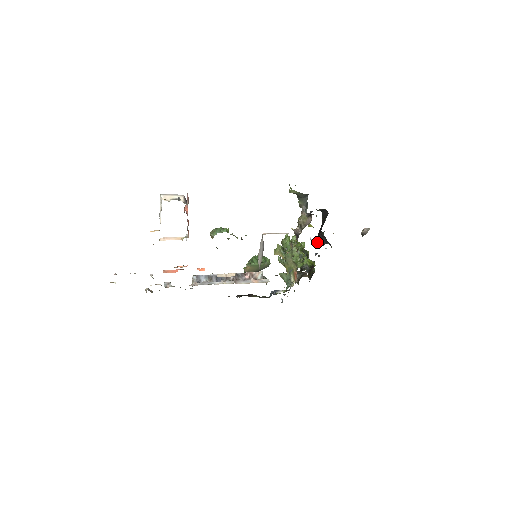
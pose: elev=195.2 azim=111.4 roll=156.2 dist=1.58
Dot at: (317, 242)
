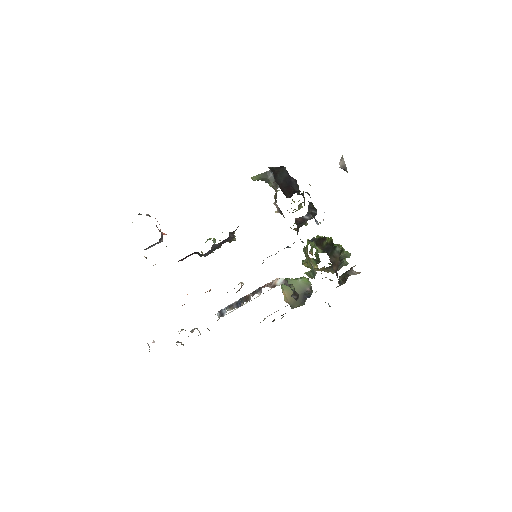
Dot at: (288, 197)
